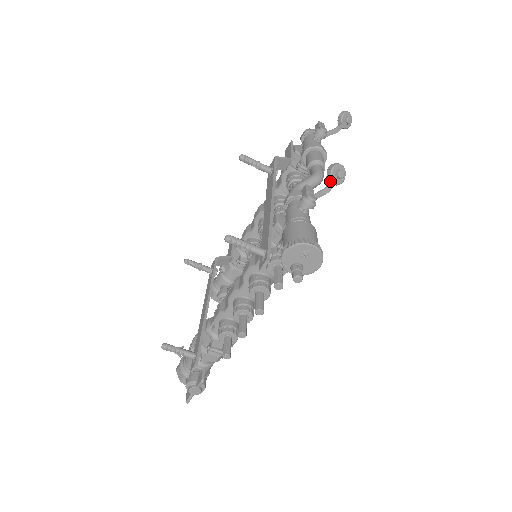
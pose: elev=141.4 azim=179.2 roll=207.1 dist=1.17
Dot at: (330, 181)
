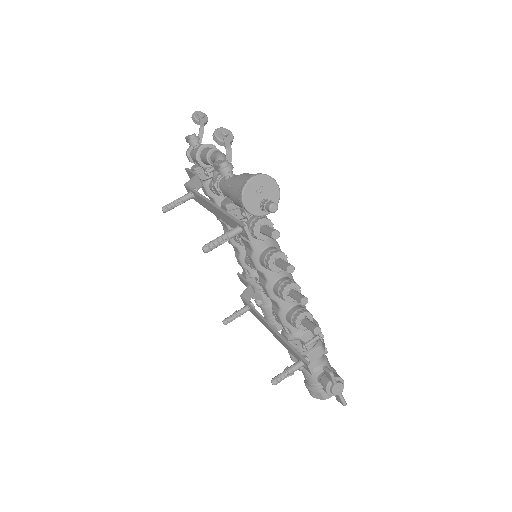
Dot at: (224, 144)
